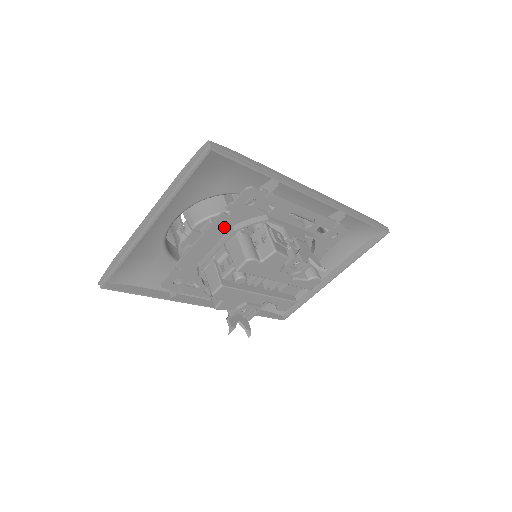
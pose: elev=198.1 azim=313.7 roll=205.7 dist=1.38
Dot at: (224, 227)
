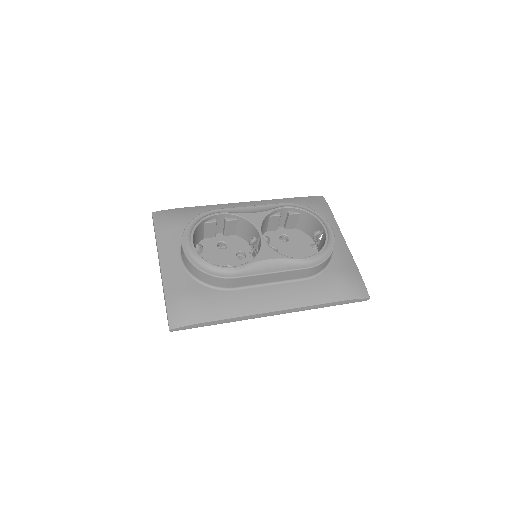
Dot at: occluded
